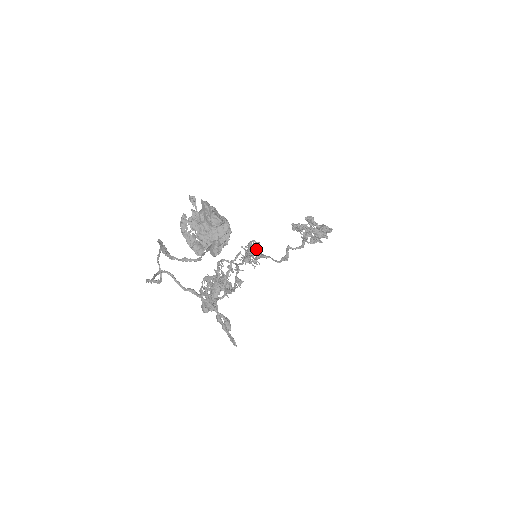
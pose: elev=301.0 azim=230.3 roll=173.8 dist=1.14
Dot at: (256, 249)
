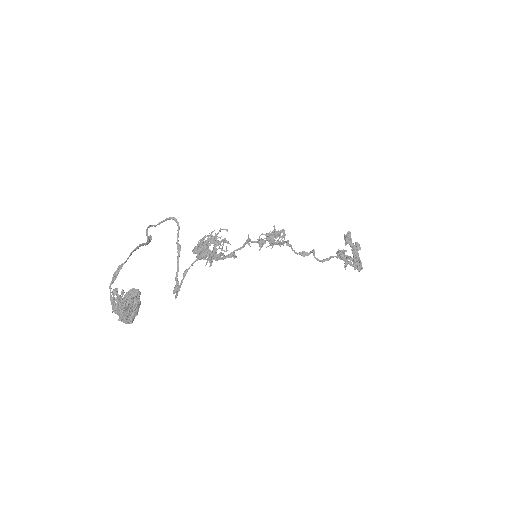
Dot at: occluded
